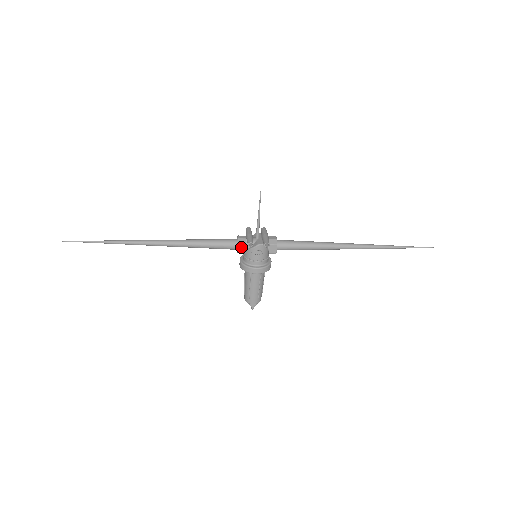
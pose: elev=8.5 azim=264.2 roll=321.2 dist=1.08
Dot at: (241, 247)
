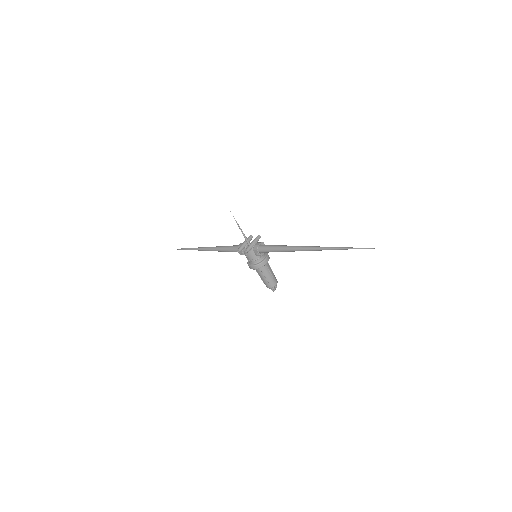
Dot at: (240, 252)
